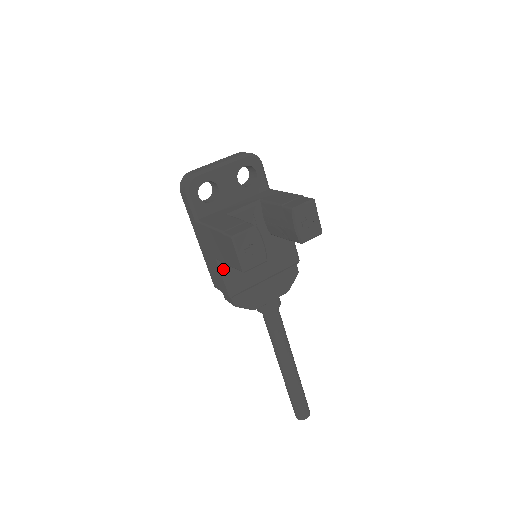
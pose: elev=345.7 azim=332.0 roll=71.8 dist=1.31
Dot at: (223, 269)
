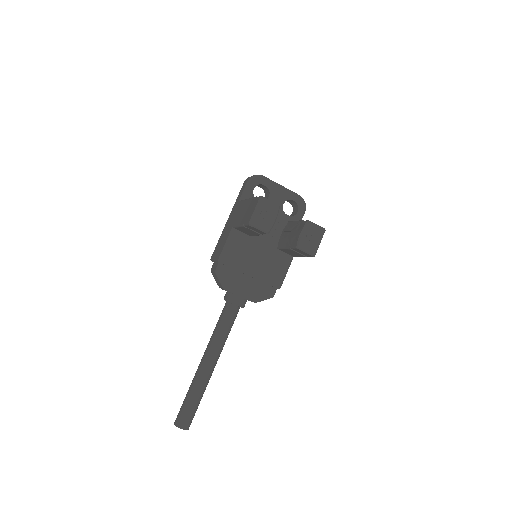
Dot at: (231, 237)
